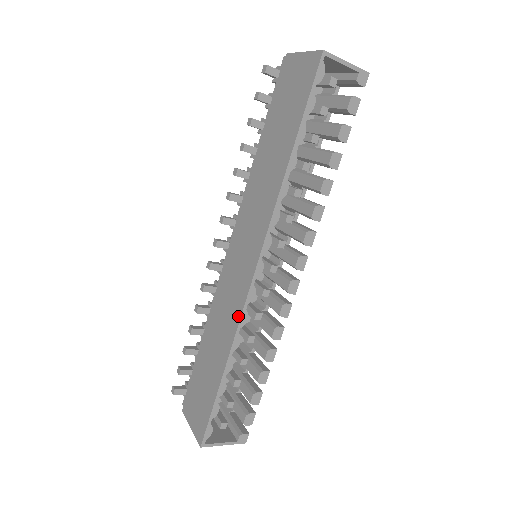
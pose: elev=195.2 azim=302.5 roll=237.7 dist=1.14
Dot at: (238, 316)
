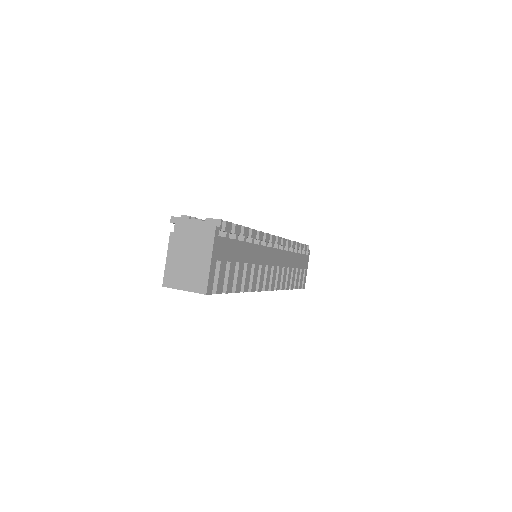
Dot at: occluded
